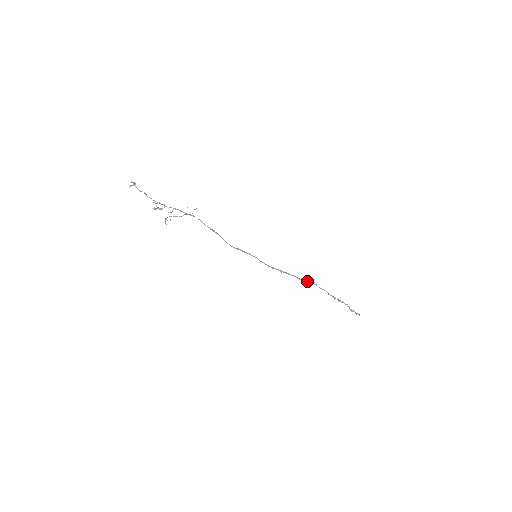
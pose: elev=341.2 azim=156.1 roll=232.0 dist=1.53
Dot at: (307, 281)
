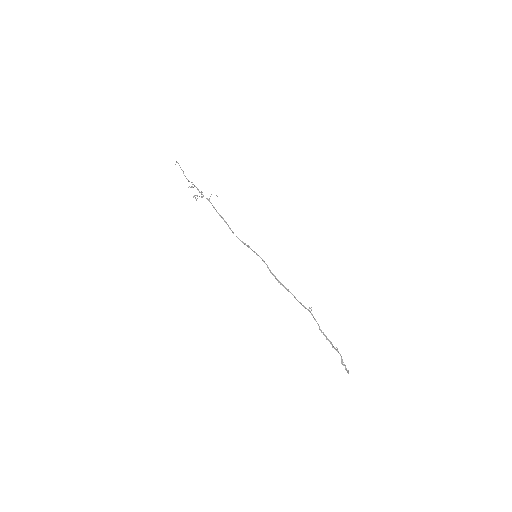
Dot at: (303, 305)
